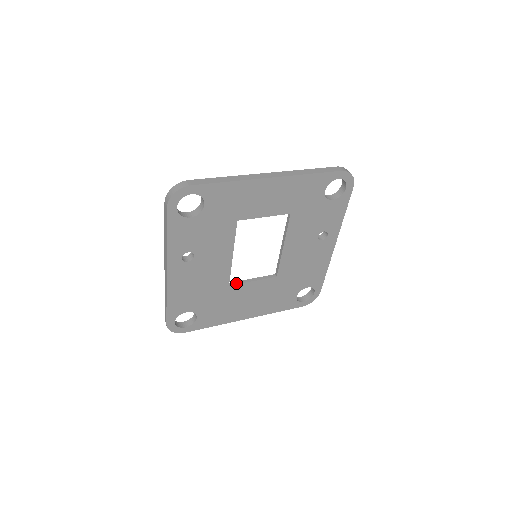
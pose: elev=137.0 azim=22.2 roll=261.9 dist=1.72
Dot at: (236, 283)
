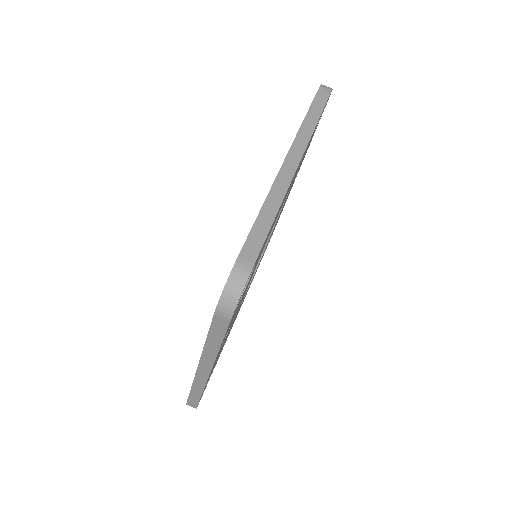
Dot at: occluded
